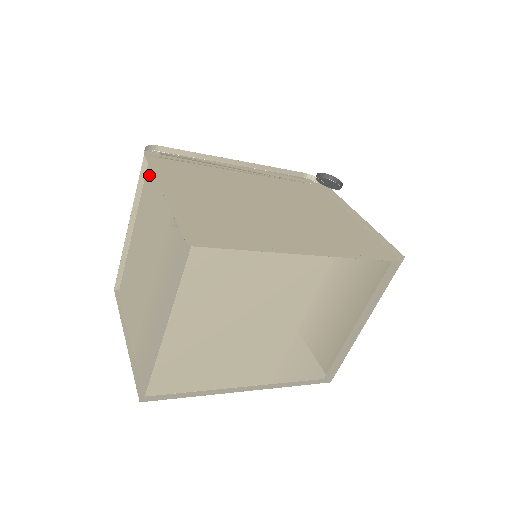
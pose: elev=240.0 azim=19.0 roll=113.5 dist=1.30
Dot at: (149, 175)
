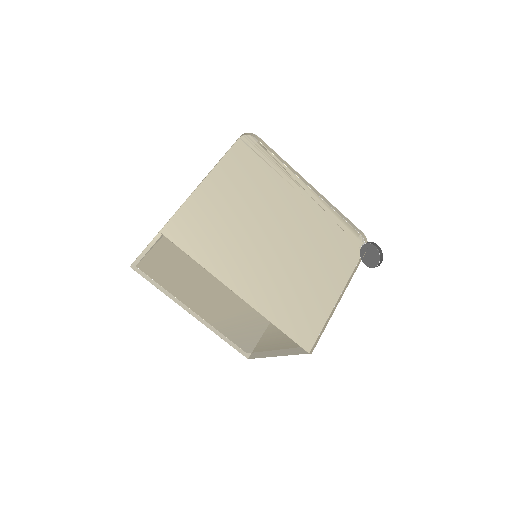
Dot at: occluded
